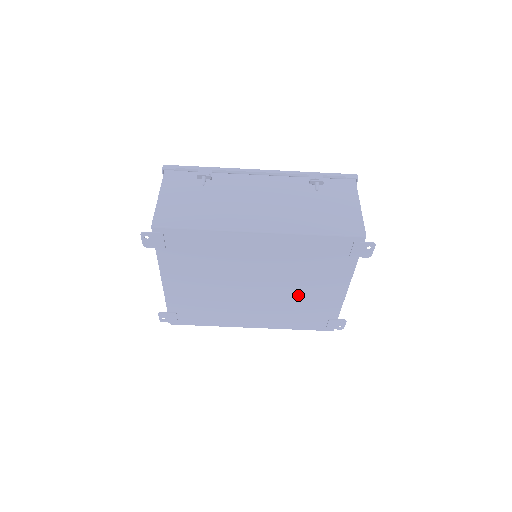
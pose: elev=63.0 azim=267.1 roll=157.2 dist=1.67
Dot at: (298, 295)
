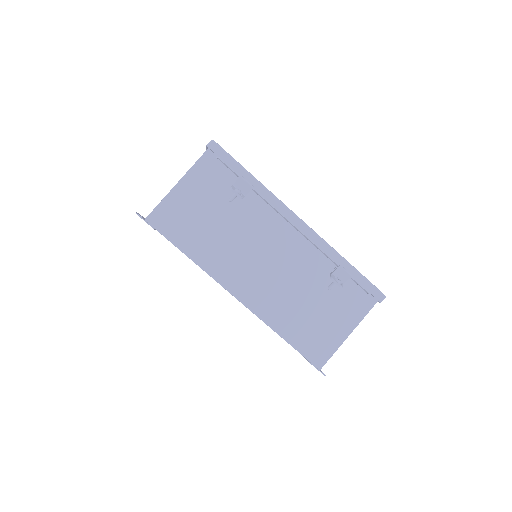
Dot at: occluded
